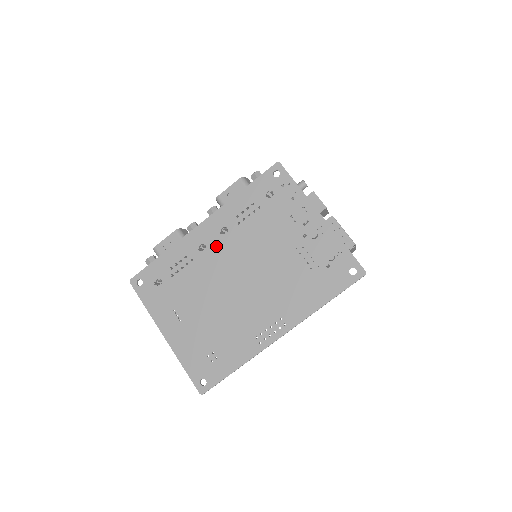
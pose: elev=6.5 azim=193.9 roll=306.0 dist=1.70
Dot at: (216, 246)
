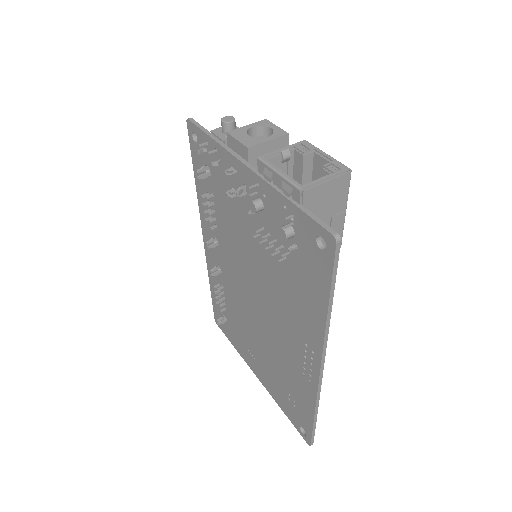
Dot at: (222, 263)
